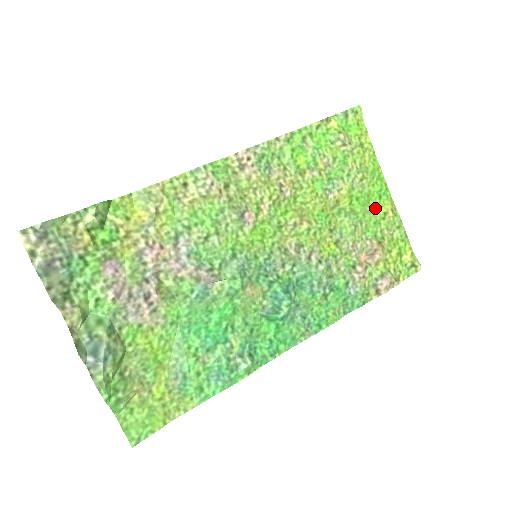
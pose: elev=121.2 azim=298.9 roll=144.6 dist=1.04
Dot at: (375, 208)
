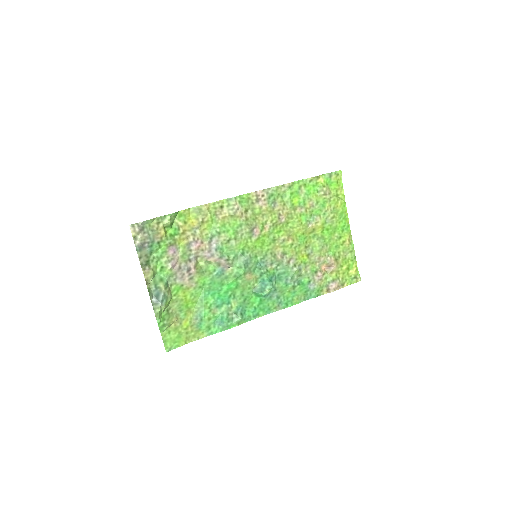
Dot at: (338, 237)
